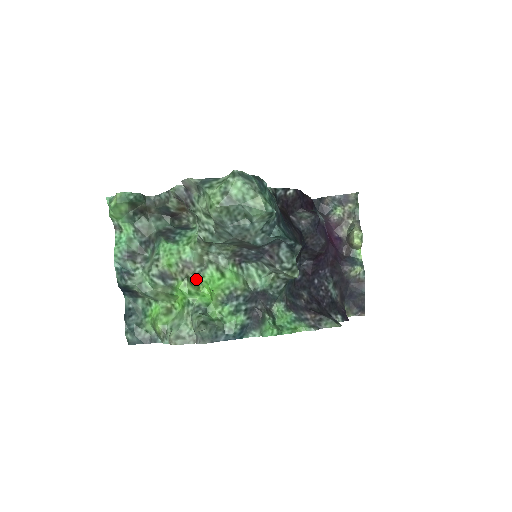
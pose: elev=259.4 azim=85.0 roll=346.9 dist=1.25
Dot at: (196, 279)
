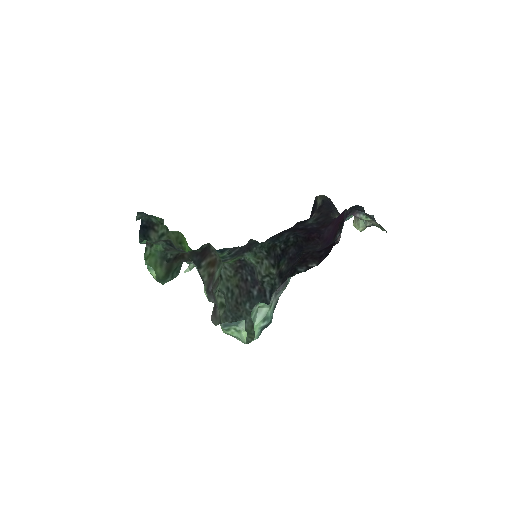
Dot at: occluded
